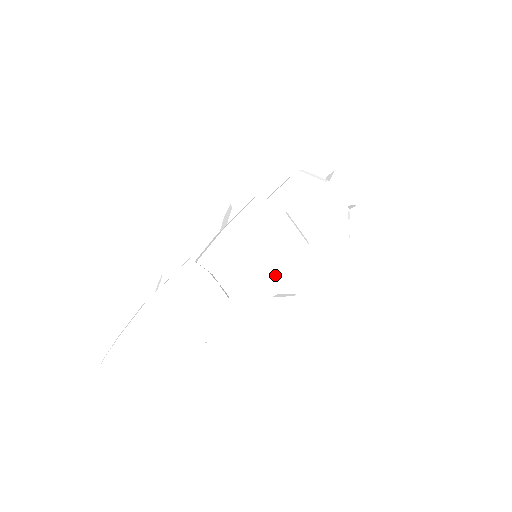
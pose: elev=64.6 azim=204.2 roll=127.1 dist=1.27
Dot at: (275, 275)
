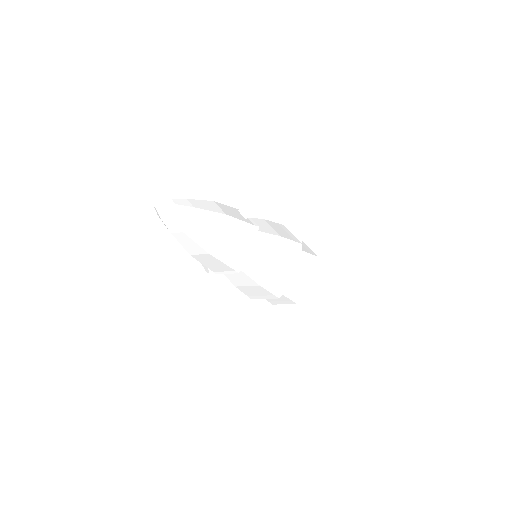
Dot at: (282, 244)
